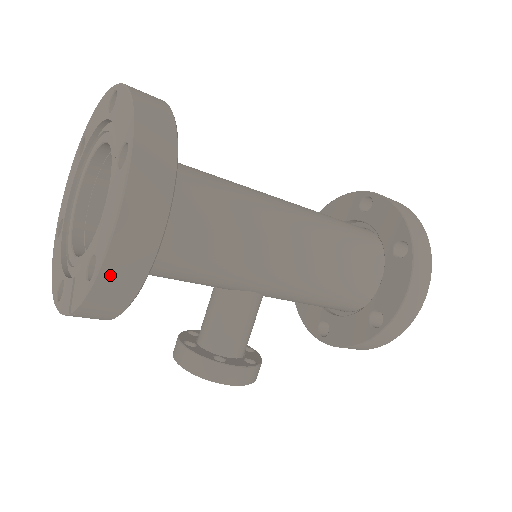
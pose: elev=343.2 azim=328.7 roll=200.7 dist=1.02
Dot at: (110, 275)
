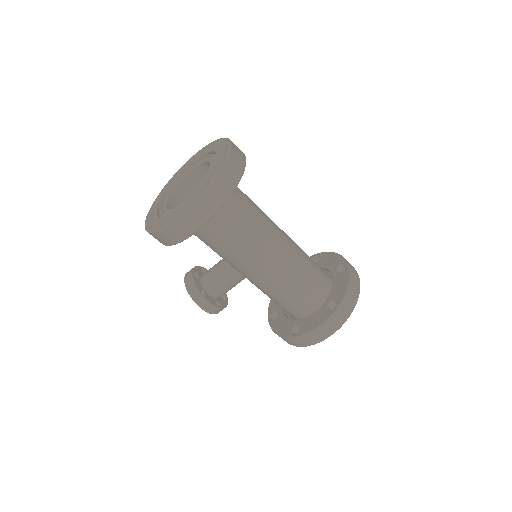
Dot at: (169, 231)
